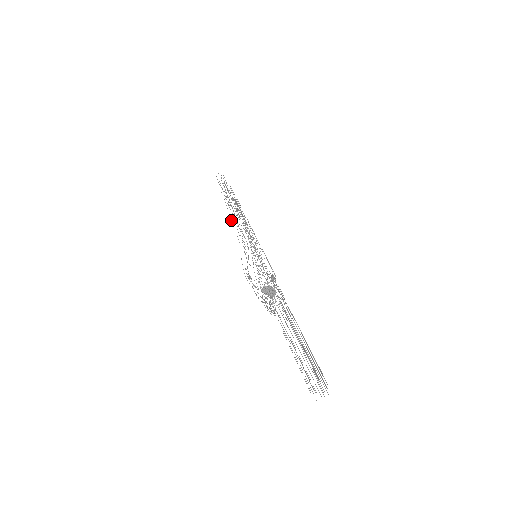
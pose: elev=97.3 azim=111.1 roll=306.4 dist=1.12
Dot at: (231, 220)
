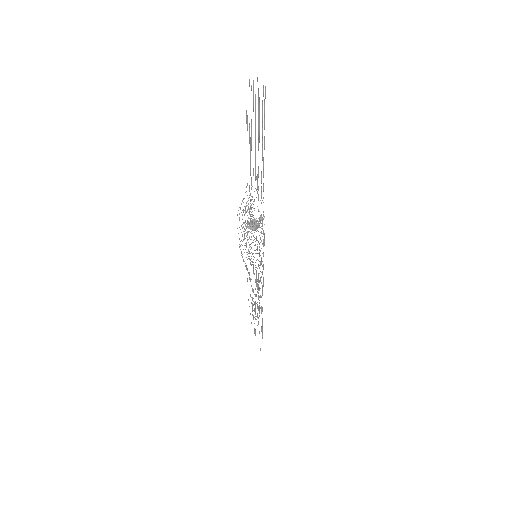
Dot at: occluded
